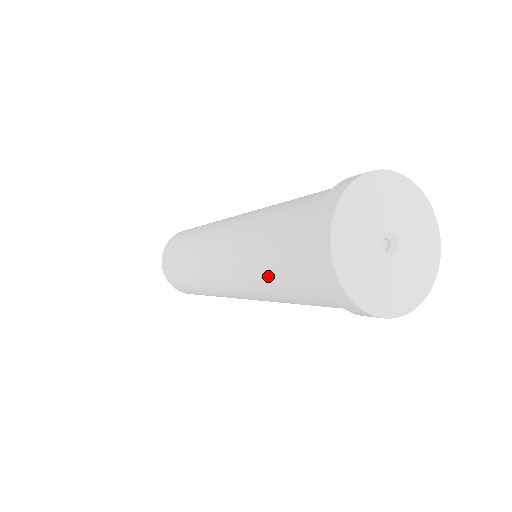
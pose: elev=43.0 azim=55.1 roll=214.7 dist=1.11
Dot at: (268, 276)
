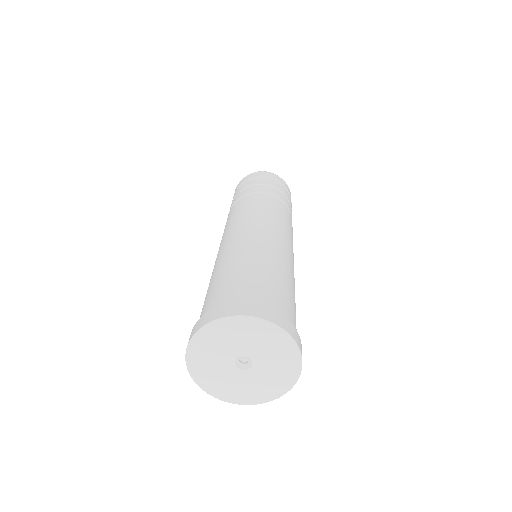
Dot at: occluded
